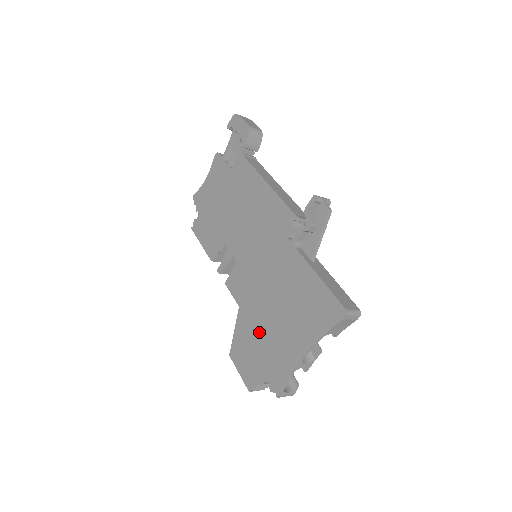
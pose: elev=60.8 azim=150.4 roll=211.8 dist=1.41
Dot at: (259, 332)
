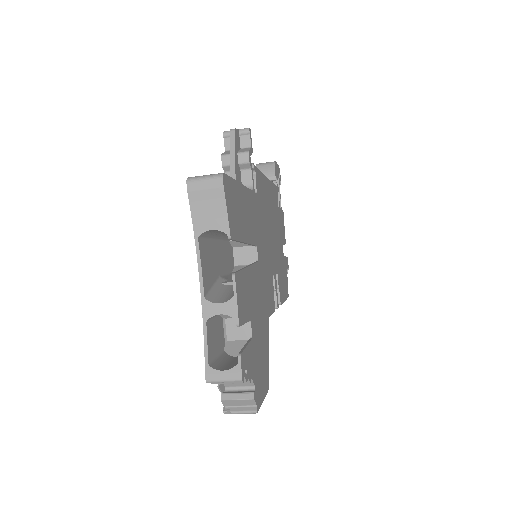
Dot at: occluded
